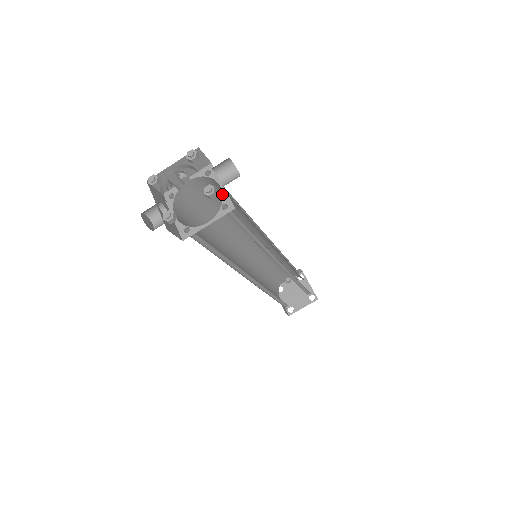
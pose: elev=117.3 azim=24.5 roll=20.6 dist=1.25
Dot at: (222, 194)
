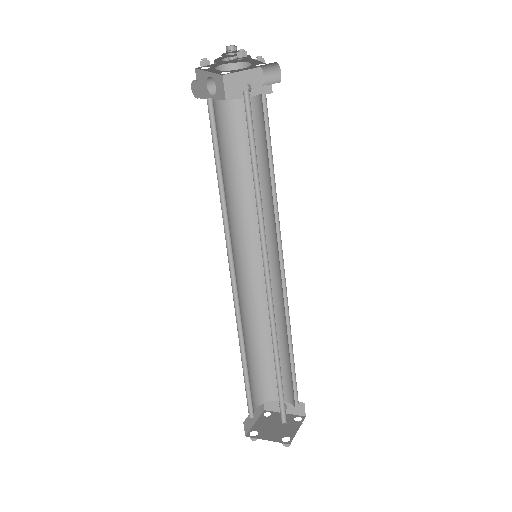
Dot at: (264, 133)
